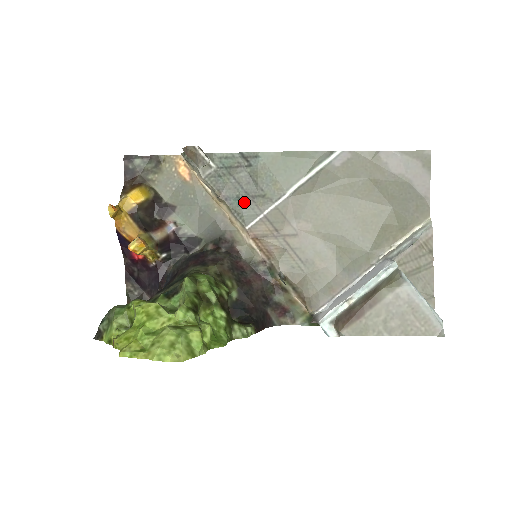
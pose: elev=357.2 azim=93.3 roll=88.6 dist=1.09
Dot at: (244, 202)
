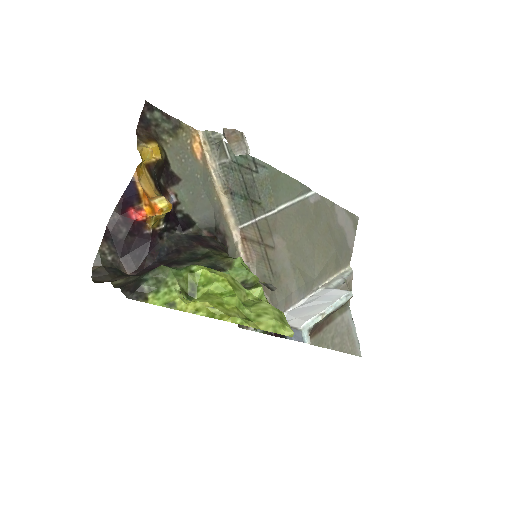
Dot at: (245, 202)
